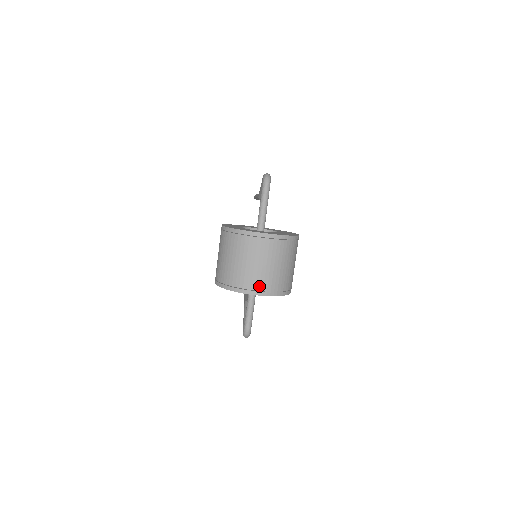
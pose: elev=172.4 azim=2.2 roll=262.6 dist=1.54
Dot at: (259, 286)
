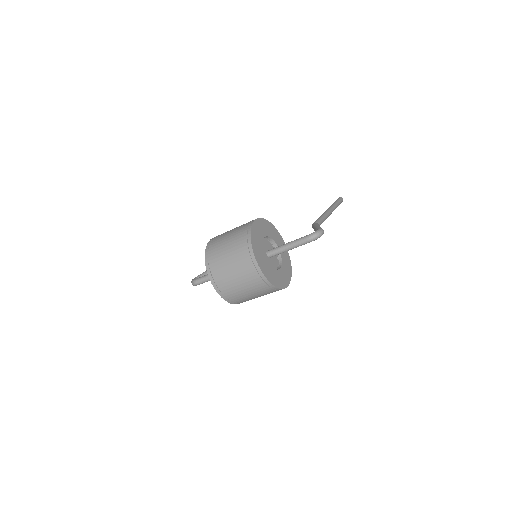
Dot at: (220, 284)
